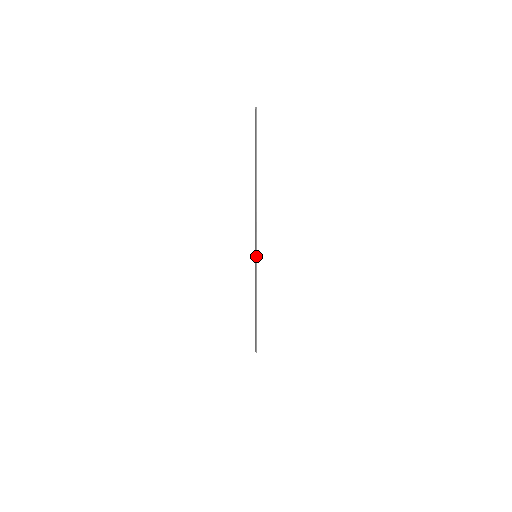
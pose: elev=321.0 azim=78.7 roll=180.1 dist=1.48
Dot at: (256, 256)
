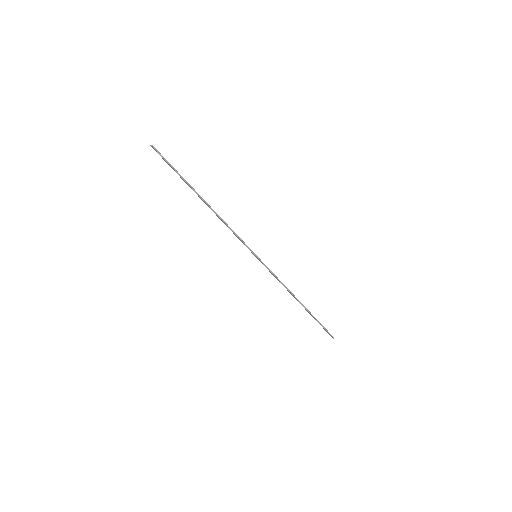
Dot at: (256, 256)
